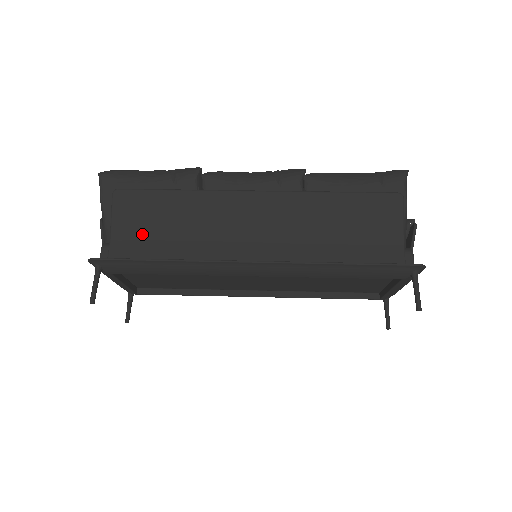
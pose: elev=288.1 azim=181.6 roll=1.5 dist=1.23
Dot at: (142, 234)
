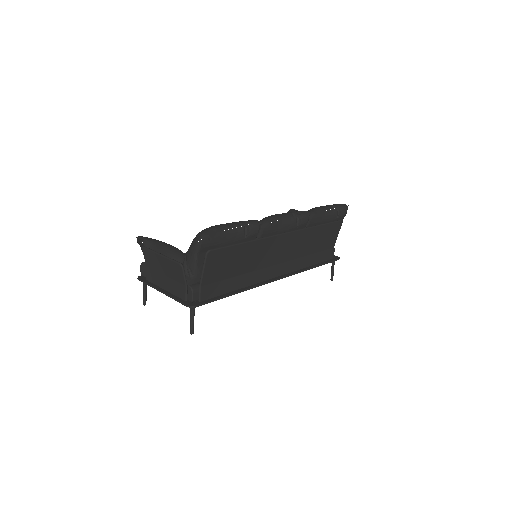
Dot at: (221, 277)
